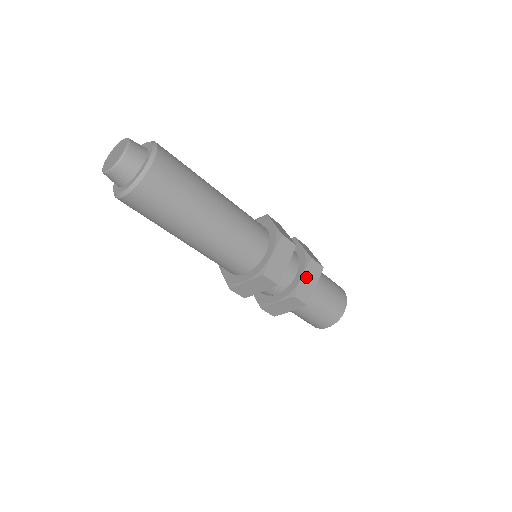
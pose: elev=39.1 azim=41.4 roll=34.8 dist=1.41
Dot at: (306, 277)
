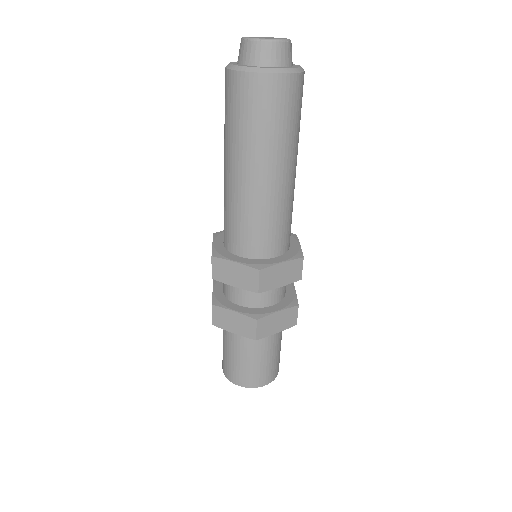
Dot at: (280, 315)
